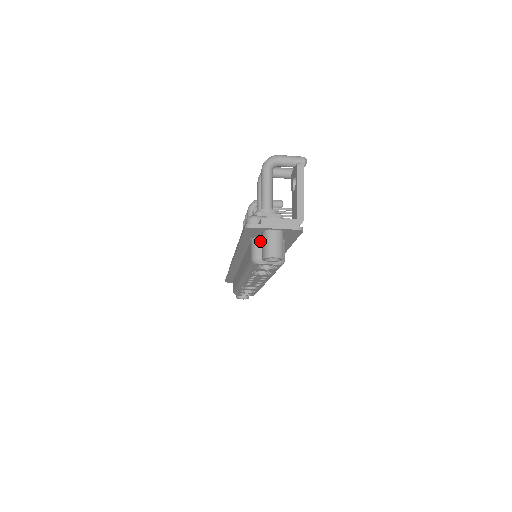
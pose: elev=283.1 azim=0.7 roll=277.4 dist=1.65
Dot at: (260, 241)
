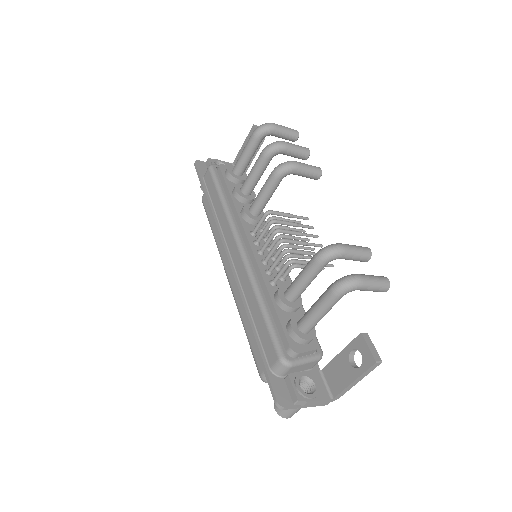
Dot at: occluded
